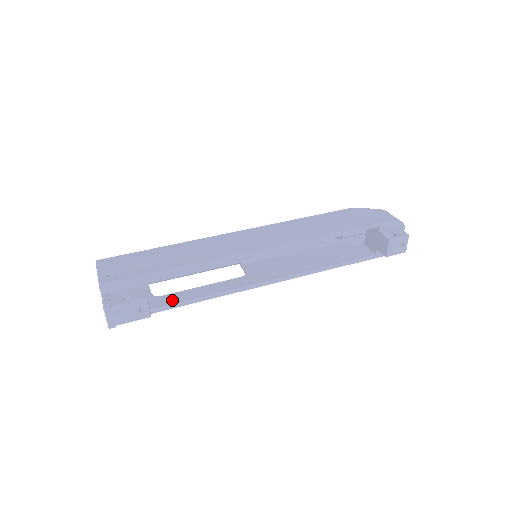
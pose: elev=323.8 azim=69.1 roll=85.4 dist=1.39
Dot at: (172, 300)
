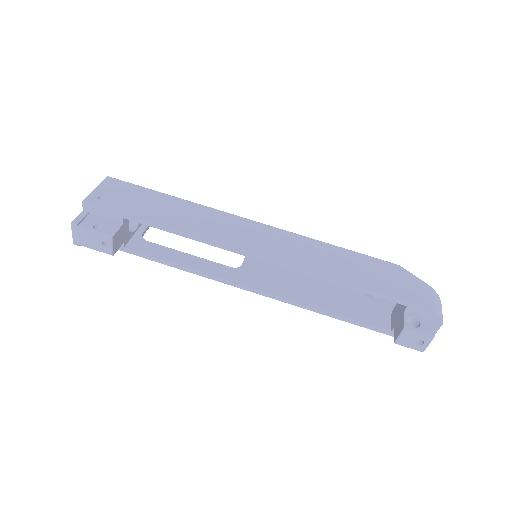
Dot at: (151, 251)
